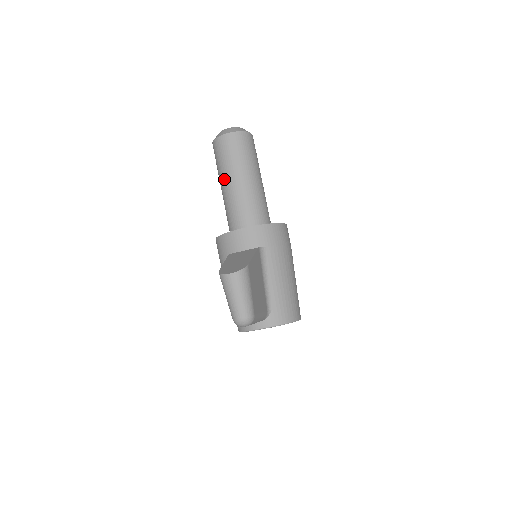
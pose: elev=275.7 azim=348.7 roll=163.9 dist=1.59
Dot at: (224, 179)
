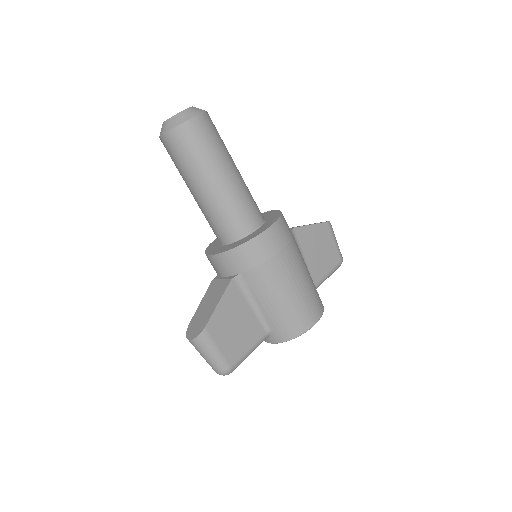
Dot at: (187, 186)
